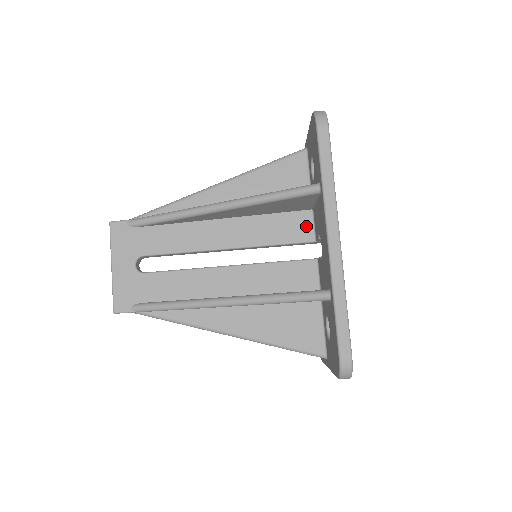
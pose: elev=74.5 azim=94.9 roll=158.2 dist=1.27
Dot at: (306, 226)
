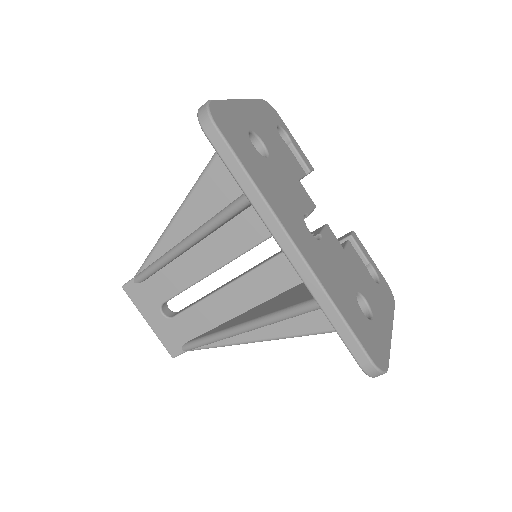
Dot at: occluded
